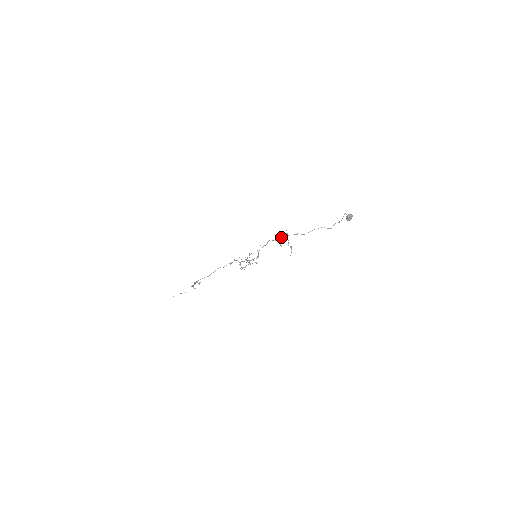
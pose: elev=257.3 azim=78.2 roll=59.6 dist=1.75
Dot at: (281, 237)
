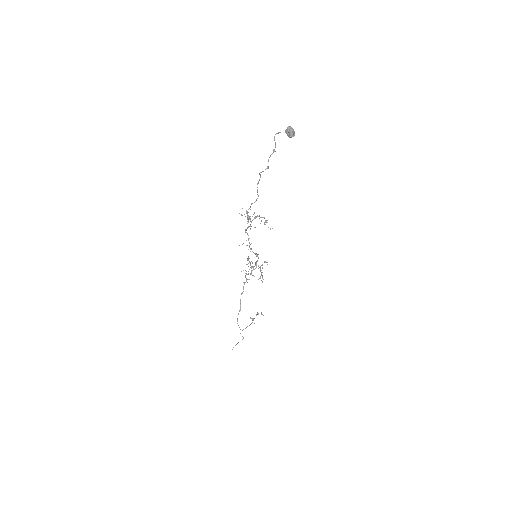
Dot at: occluded
